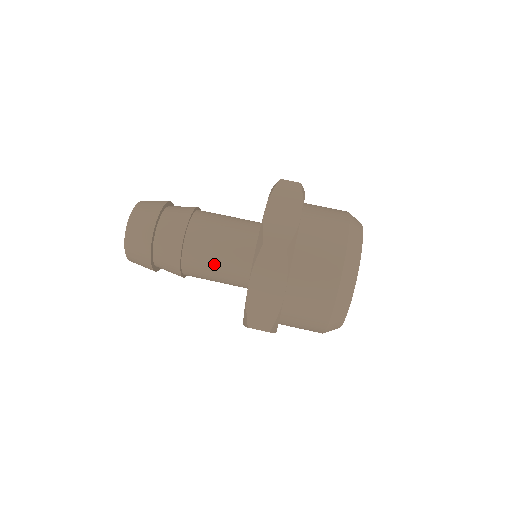
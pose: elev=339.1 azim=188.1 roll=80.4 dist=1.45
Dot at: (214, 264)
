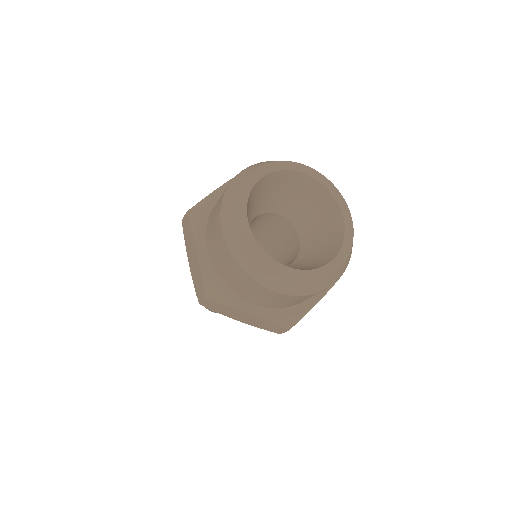
Dot at: occluded
